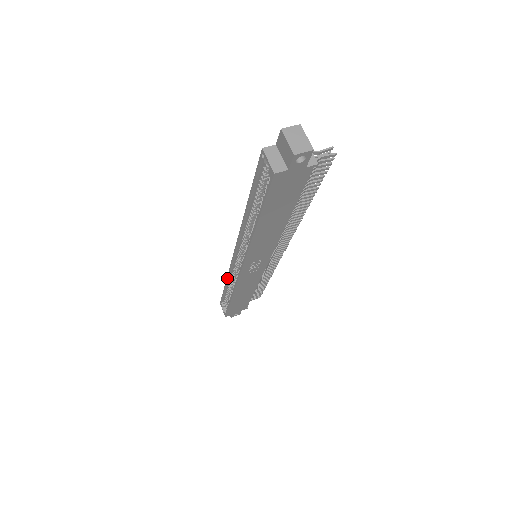
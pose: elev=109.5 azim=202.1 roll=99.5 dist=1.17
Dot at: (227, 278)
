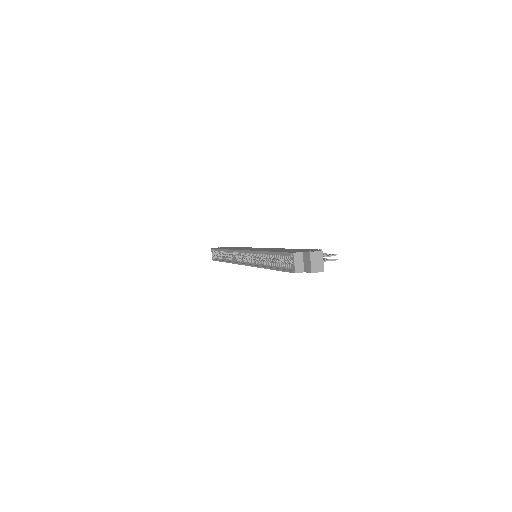
Dot at: (227, 250)
